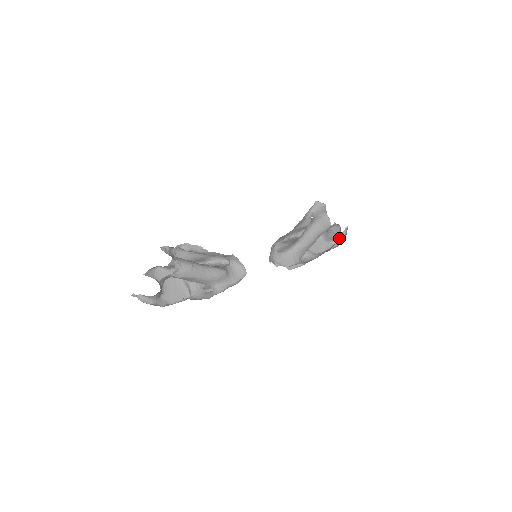
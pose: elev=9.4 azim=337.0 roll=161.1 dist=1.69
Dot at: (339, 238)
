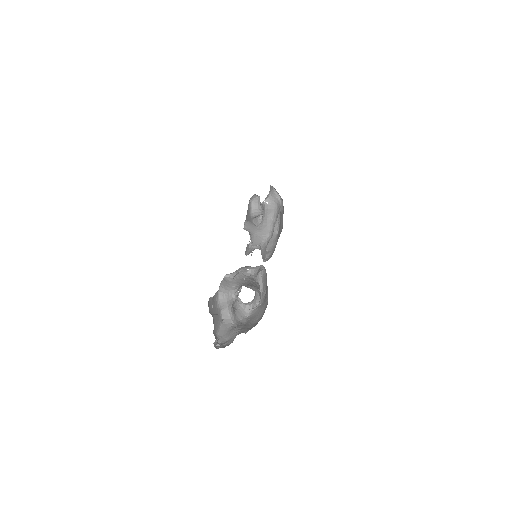
Dot at: occluded
